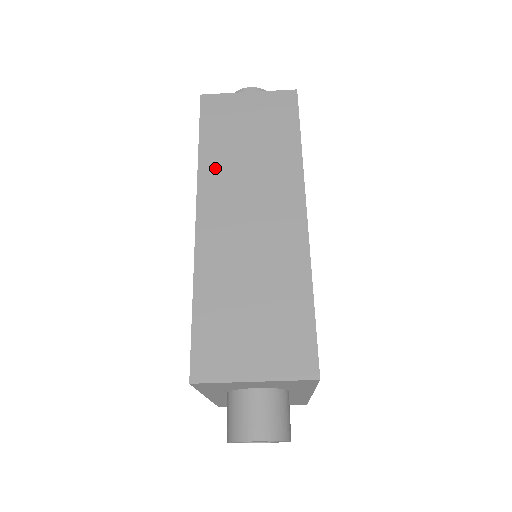
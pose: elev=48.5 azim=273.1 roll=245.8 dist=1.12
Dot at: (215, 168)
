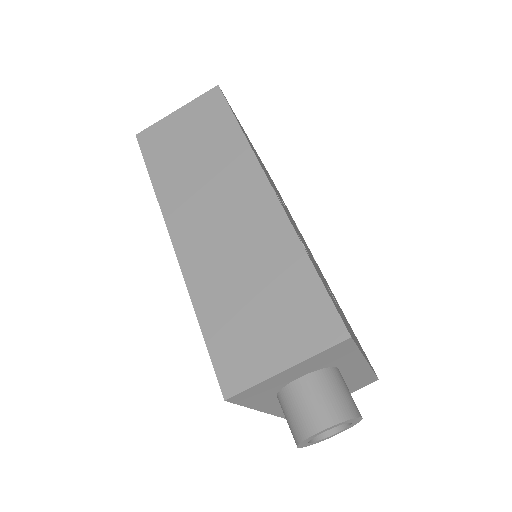
Dot at: (172, 190)
